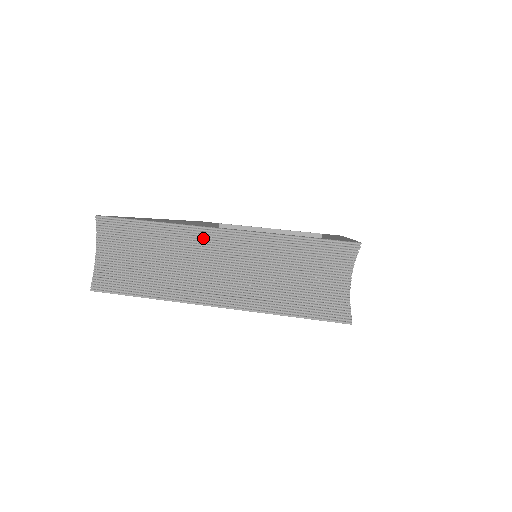
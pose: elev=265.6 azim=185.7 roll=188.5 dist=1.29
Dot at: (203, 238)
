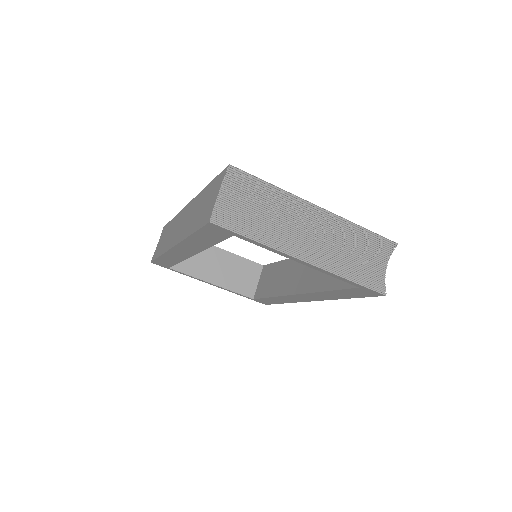
Dot at: (304, 209)
